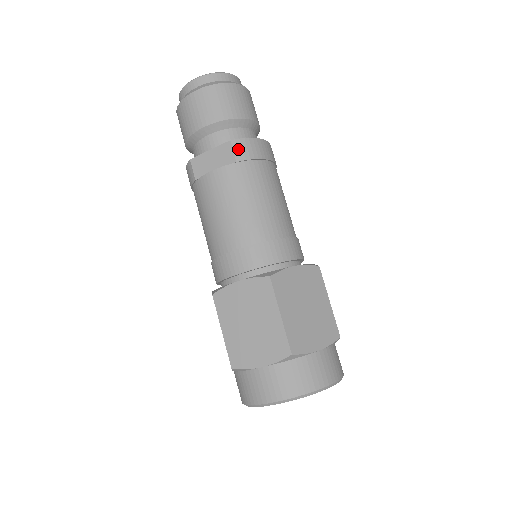
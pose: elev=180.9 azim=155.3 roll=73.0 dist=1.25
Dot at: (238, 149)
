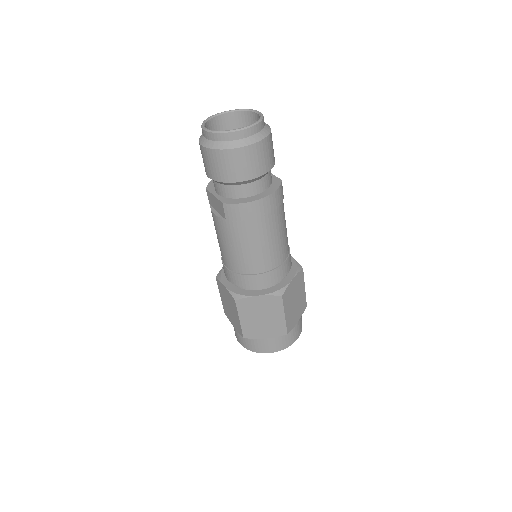
Dot at: (228, 211)
